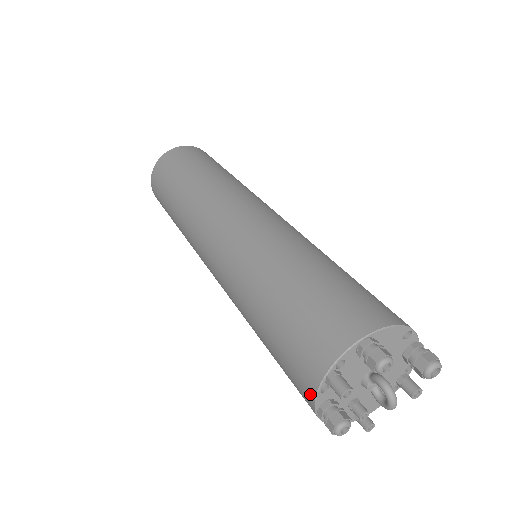
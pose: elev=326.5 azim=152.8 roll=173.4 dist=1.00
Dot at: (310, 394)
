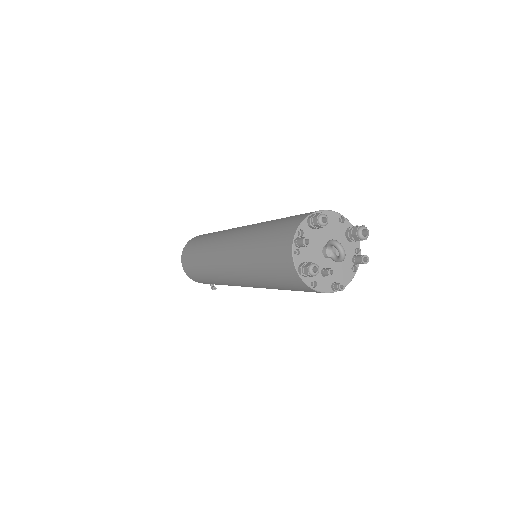
Dot at: (290, 262)
